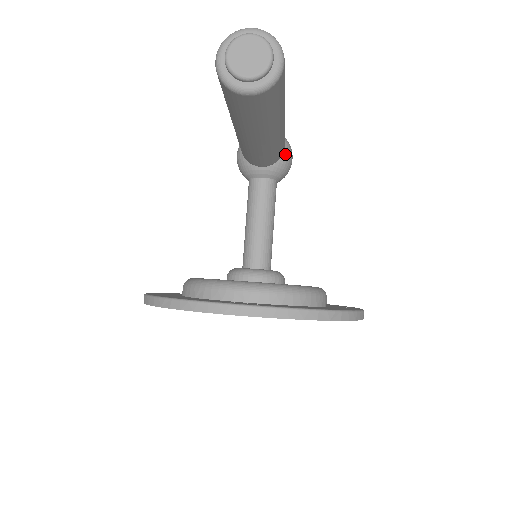
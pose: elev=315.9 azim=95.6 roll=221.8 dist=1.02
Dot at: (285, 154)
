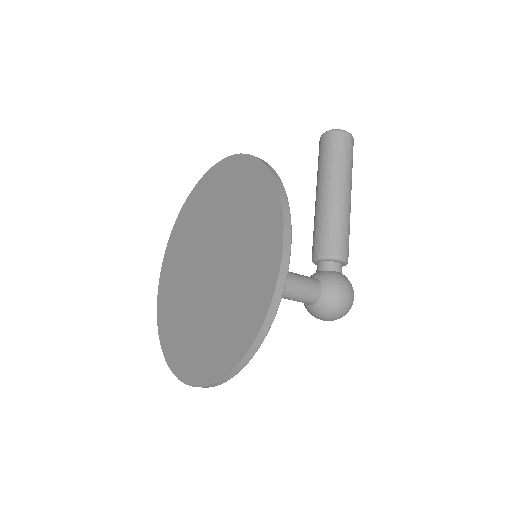
Dot at: (342, 276)
